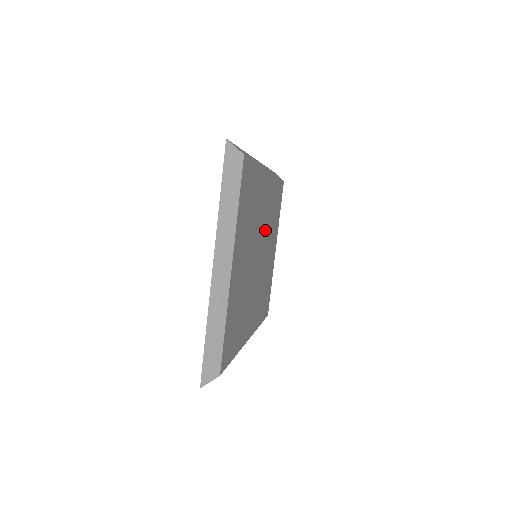
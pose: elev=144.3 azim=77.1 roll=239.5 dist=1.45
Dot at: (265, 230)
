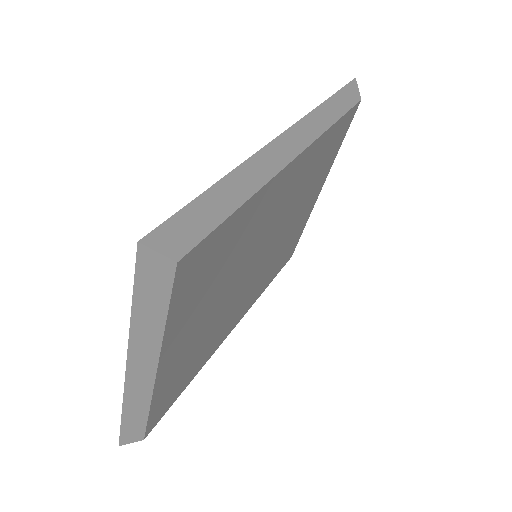
Dot at: (283, 217)
